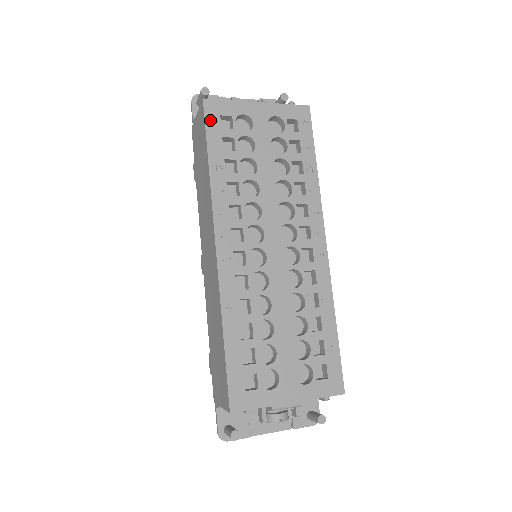
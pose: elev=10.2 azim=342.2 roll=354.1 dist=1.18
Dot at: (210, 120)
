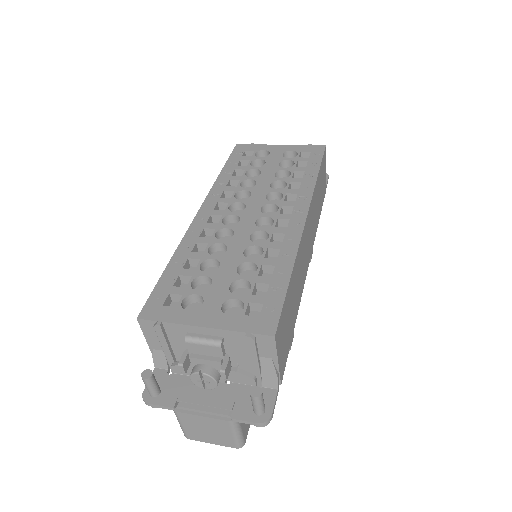
Dot at: (236, 153)
